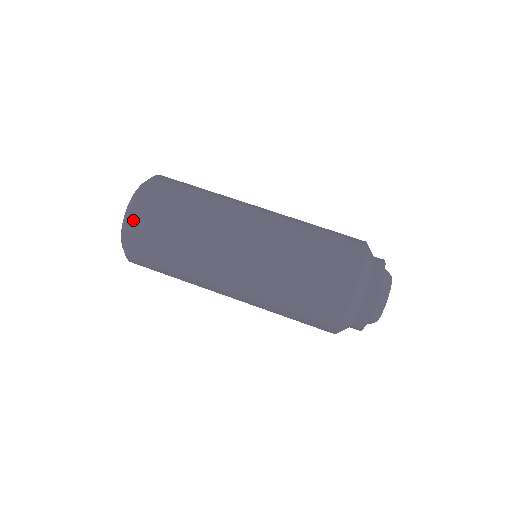
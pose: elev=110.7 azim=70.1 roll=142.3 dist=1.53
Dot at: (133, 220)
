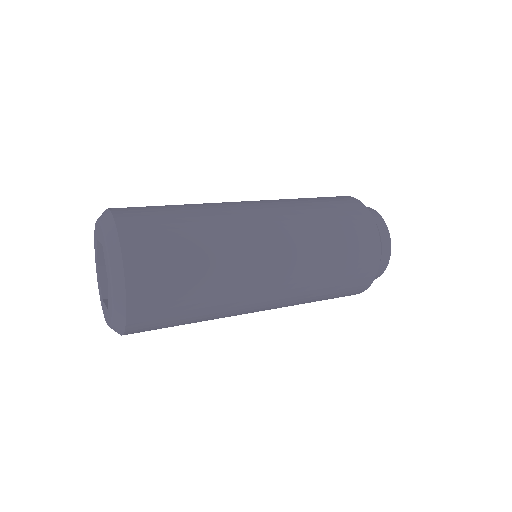
Dot at: (130, 253)
